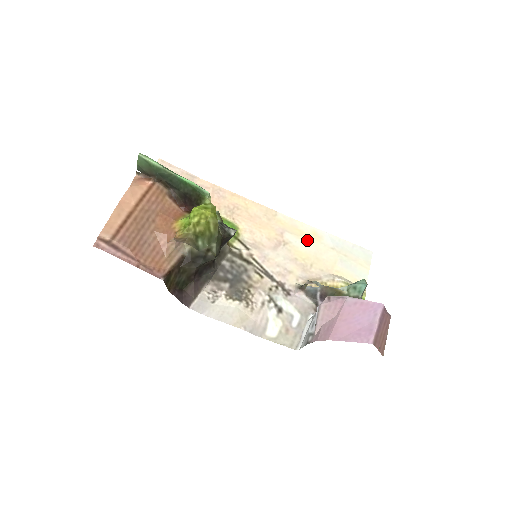
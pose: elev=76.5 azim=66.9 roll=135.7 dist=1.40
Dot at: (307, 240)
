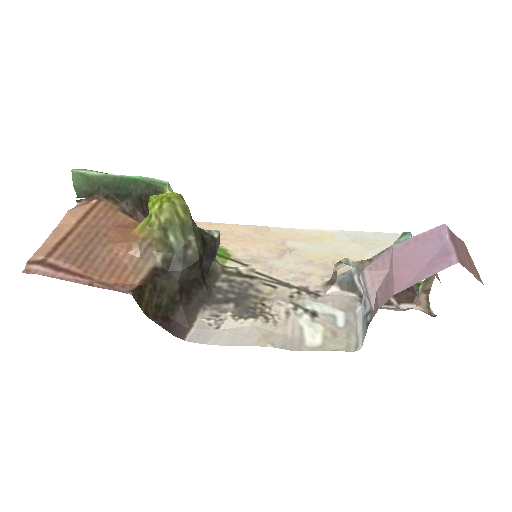
Dot at: (317, 242)
